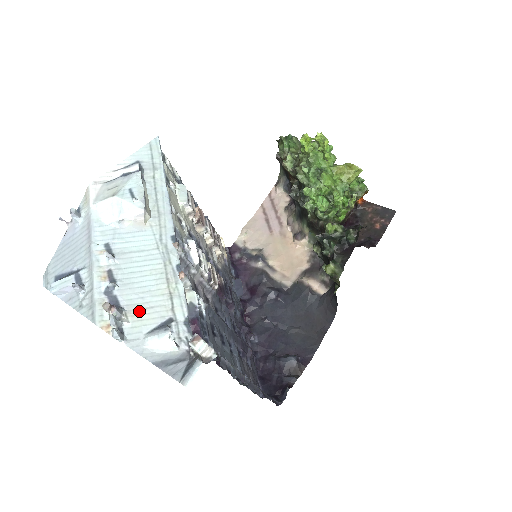
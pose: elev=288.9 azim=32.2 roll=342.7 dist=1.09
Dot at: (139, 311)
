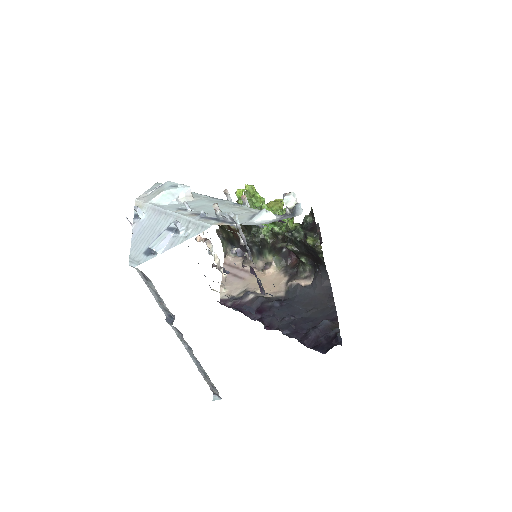
Dot at: (233, 217)
